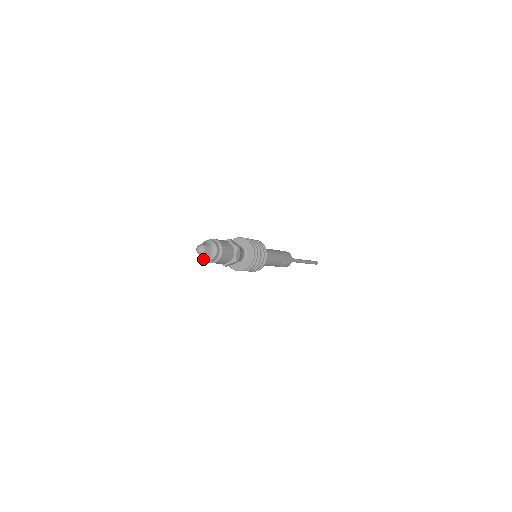
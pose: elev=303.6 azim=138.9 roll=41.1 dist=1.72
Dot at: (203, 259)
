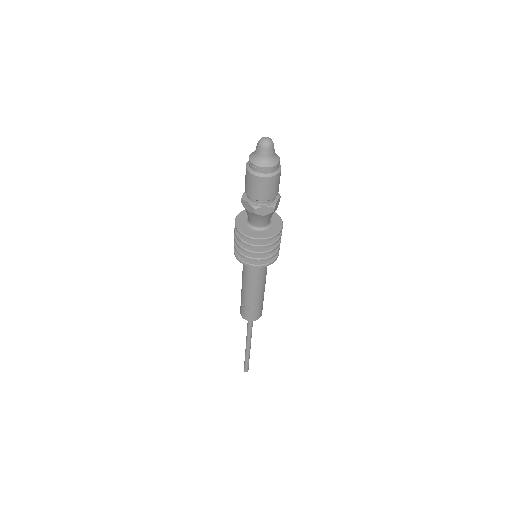
Dot at: (269, 166)
